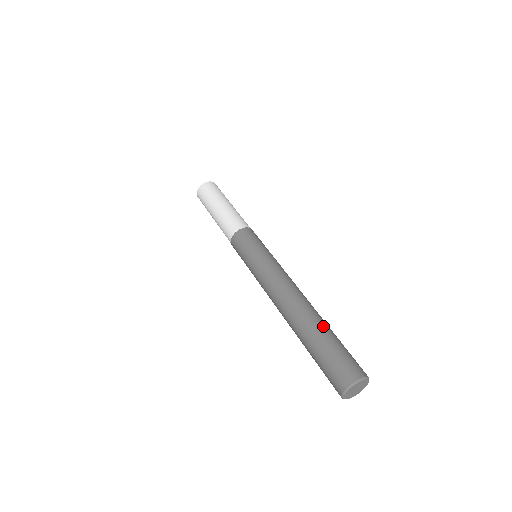
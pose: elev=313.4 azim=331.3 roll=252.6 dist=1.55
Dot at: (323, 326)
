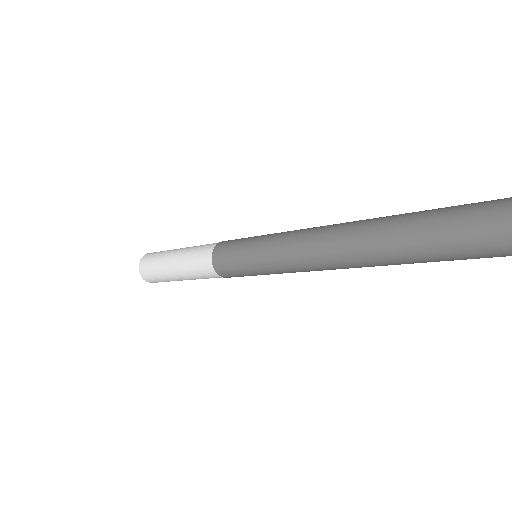
Dot at: occluded
